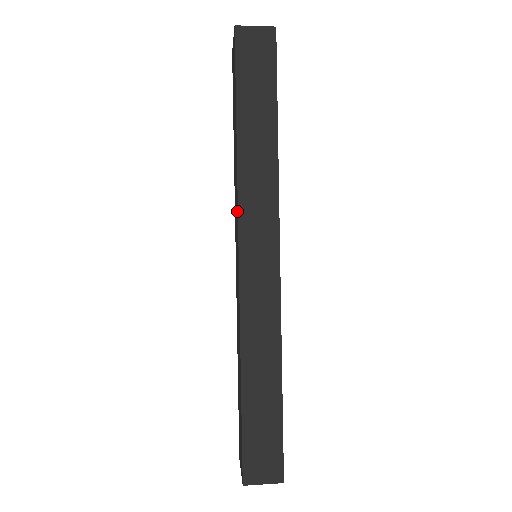
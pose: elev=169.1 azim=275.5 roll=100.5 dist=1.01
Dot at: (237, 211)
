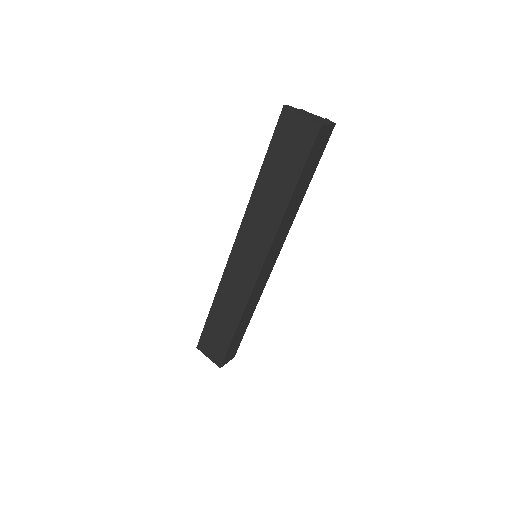
Dot at: (268, 242)
